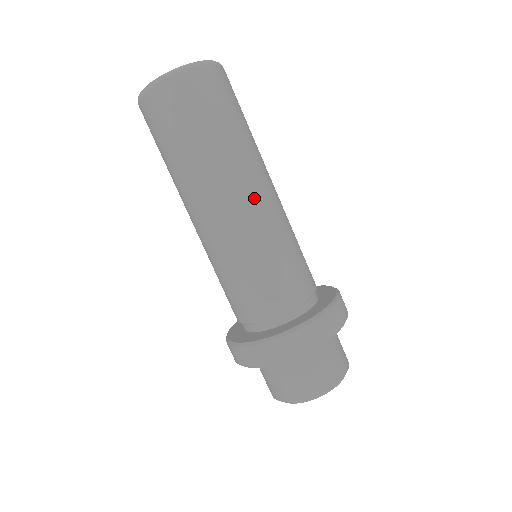
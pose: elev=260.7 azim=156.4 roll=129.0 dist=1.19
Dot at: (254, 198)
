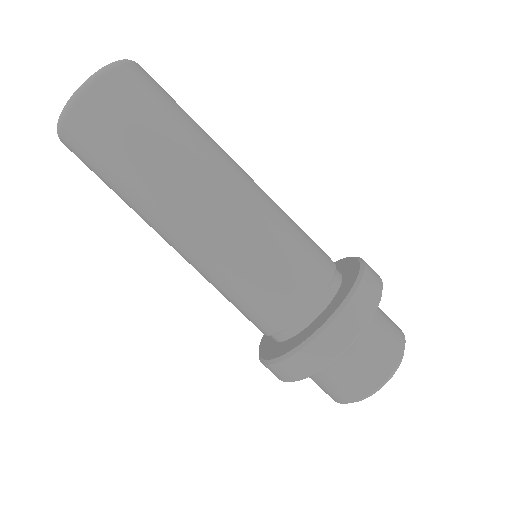
Dot at: (194, 227)
